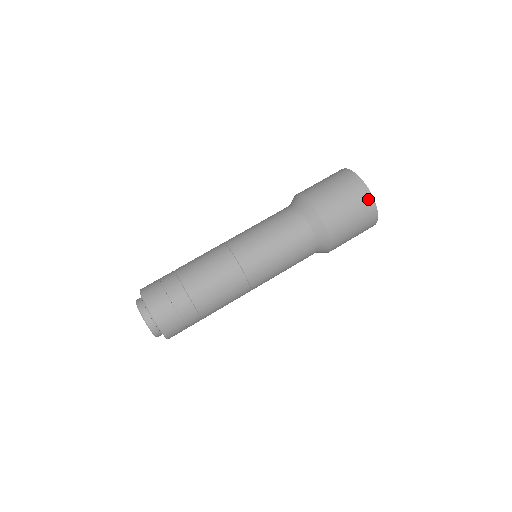
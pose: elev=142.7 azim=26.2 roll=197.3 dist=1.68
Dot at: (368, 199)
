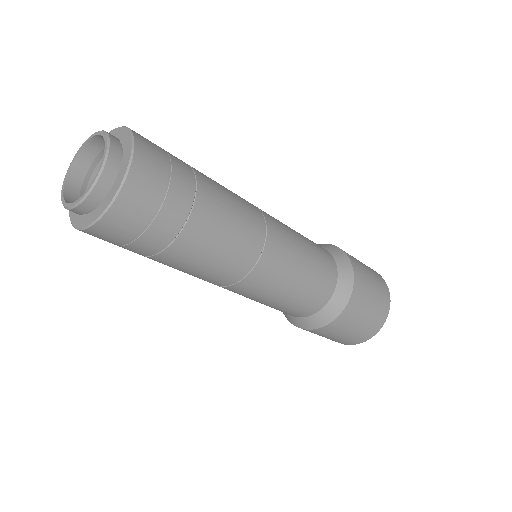
Dot at: (387, 298)
